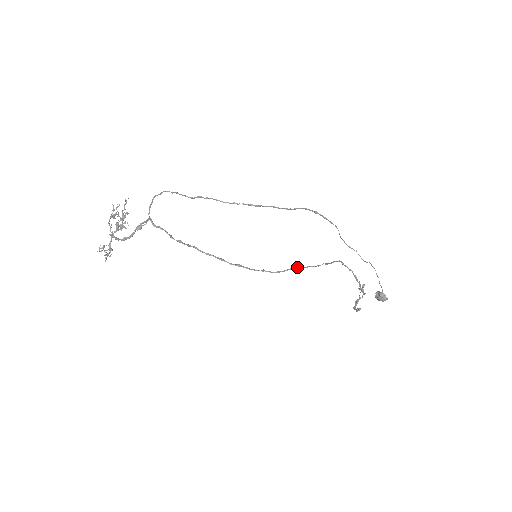
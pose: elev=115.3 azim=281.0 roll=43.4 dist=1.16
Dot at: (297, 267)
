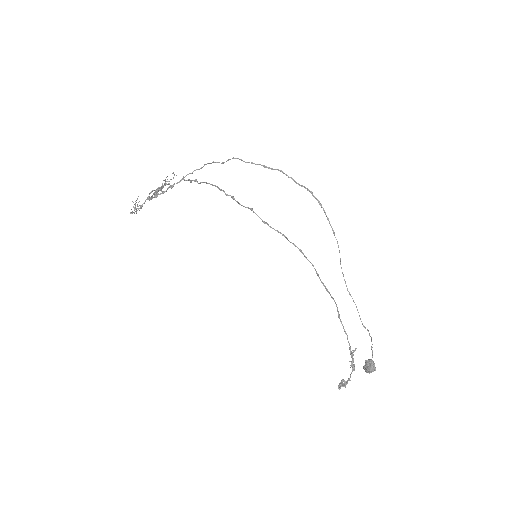
Dot at: occluded
